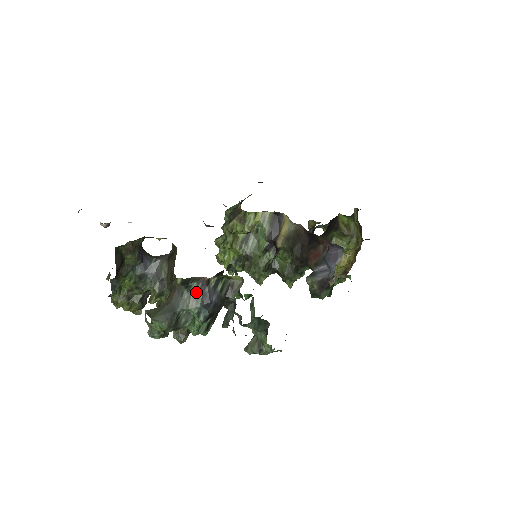
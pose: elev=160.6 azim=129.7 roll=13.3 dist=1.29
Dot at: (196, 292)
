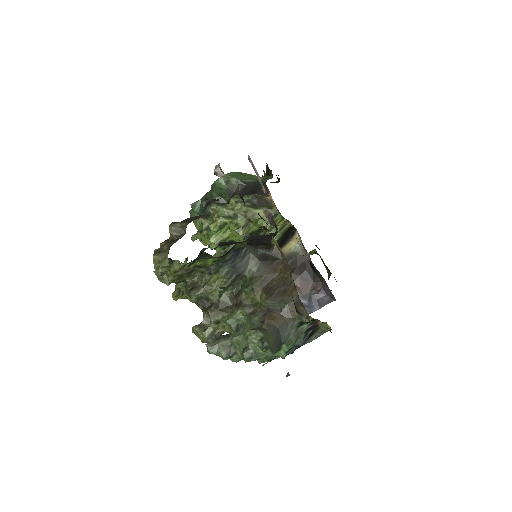
Dot at: (303, 330)
